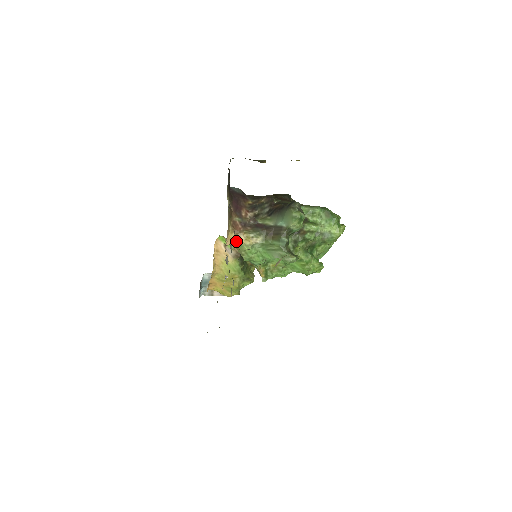
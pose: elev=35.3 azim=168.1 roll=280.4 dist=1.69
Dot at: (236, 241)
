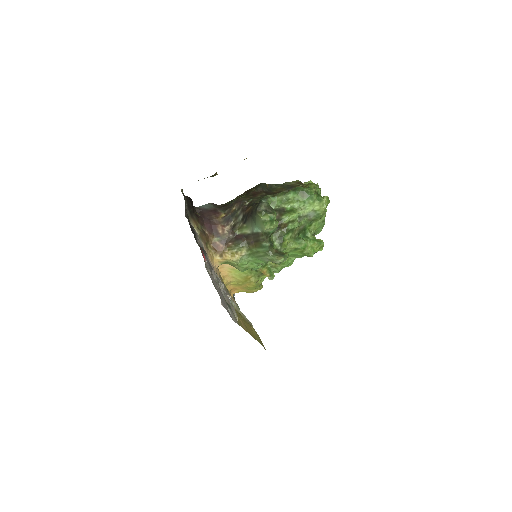
Dot at: (224, 261)
